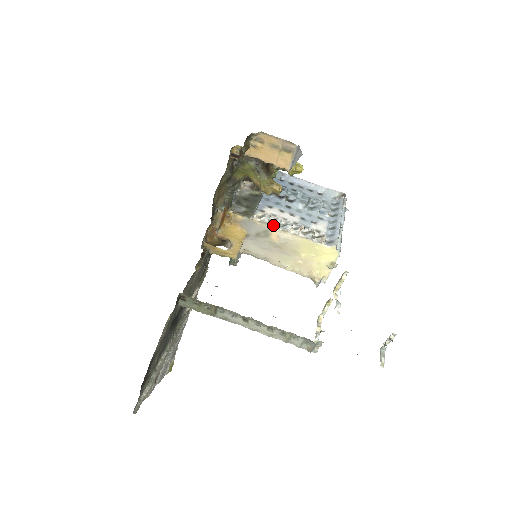
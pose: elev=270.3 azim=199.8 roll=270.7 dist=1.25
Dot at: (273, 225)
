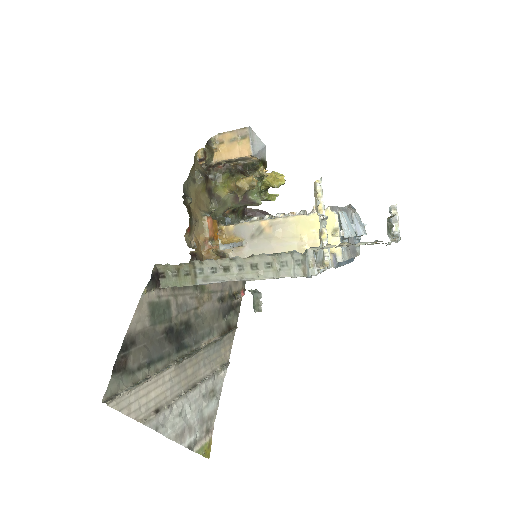
Dot at: (263, 219)
